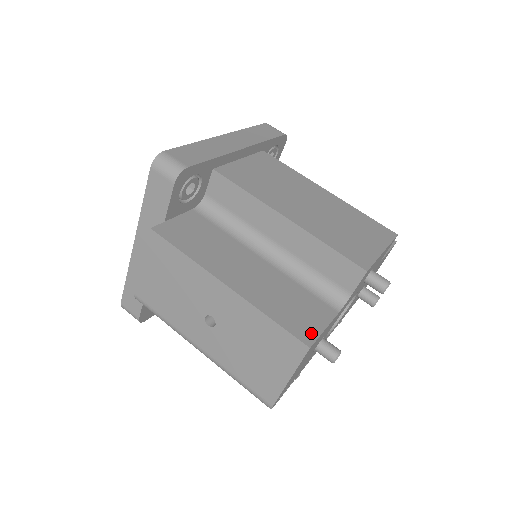
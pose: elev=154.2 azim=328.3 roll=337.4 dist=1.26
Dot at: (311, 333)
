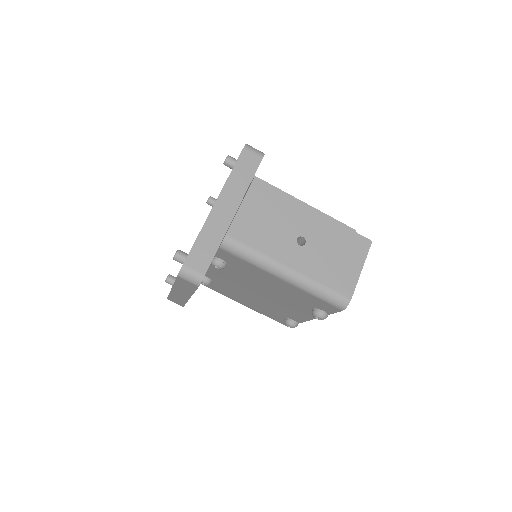
Dot at: occluded
